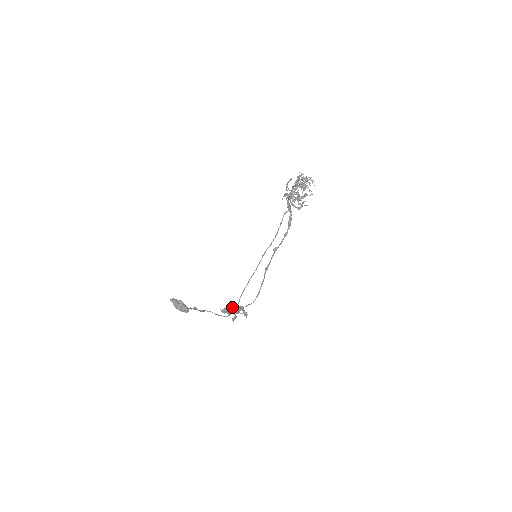
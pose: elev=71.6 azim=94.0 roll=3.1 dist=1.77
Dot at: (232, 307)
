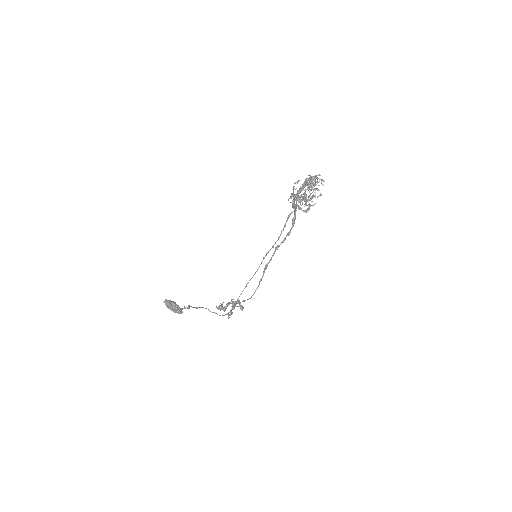
Dot at: (228, 304)
